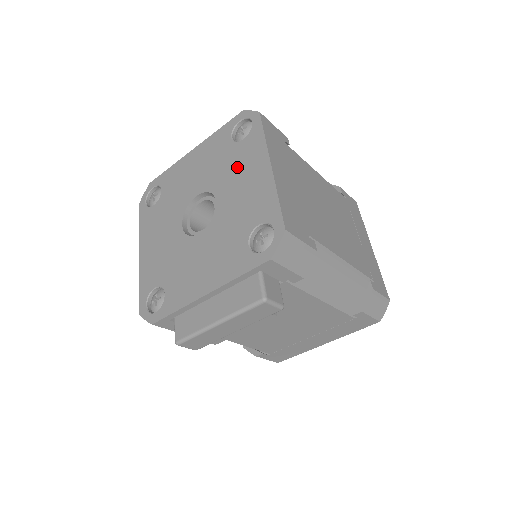
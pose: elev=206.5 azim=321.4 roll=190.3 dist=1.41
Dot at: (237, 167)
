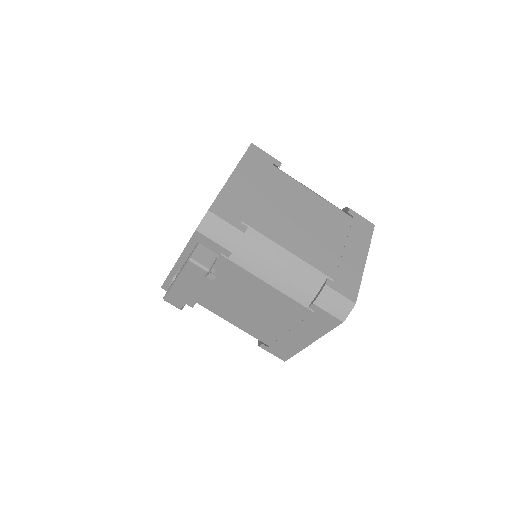
Dot at: occluded
